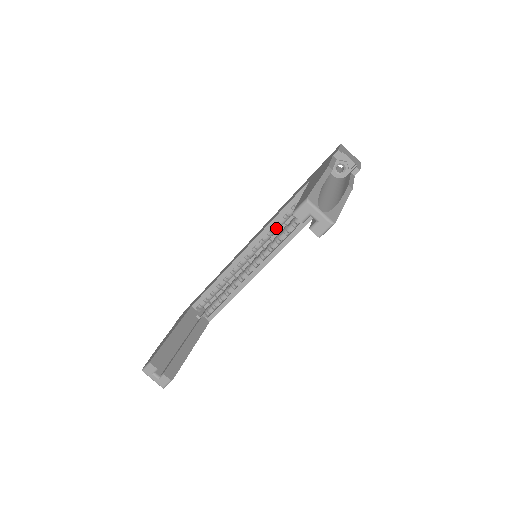
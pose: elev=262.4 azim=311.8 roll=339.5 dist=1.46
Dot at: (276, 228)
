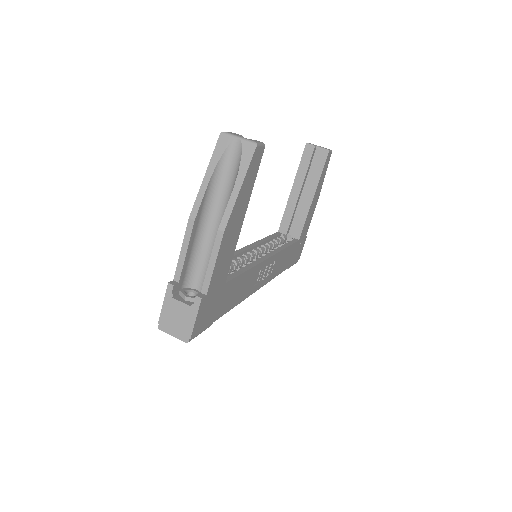
Dot at: (266, 245)
